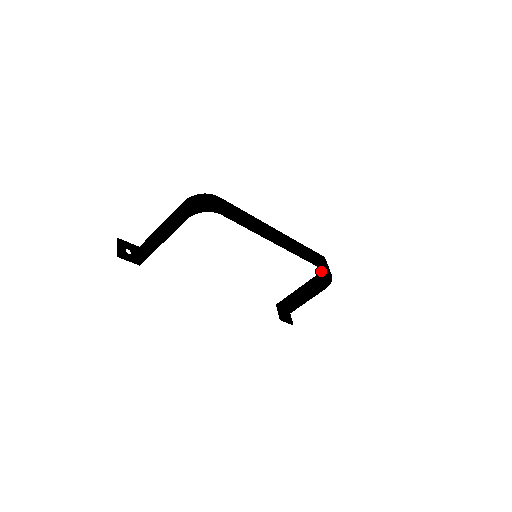
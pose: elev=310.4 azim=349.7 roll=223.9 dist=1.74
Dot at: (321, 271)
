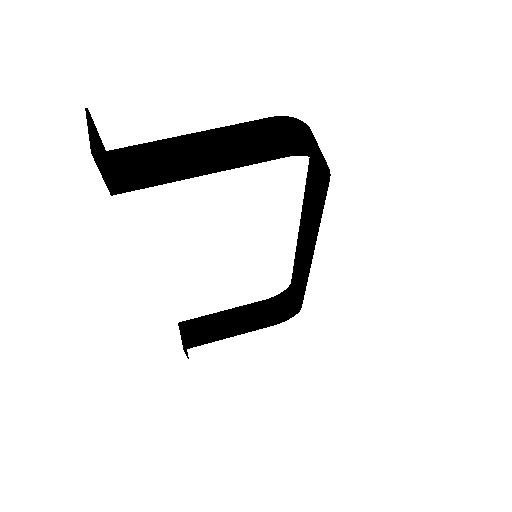
Dot at: occluded
